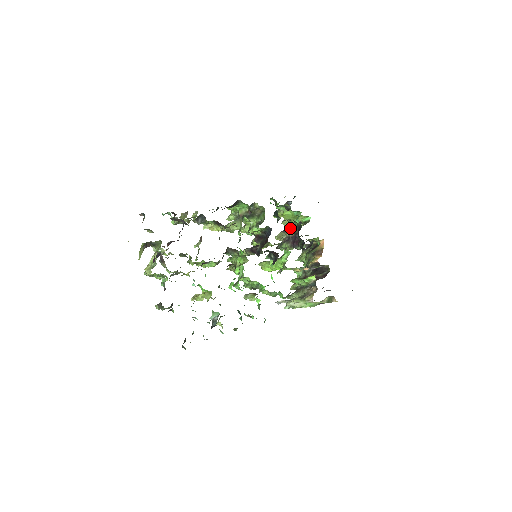
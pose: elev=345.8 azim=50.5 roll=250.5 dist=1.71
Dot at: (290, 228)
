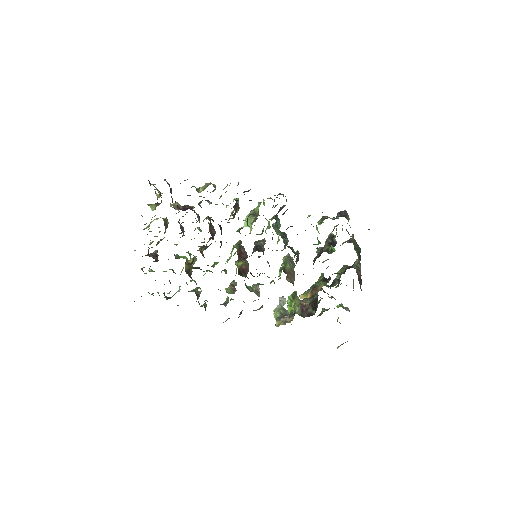
Dot at: (331, 240)
